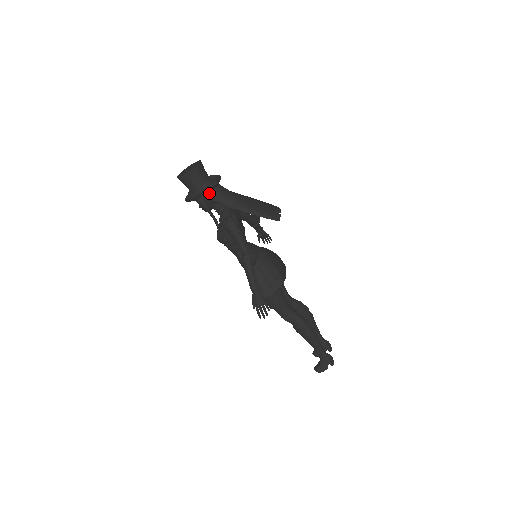
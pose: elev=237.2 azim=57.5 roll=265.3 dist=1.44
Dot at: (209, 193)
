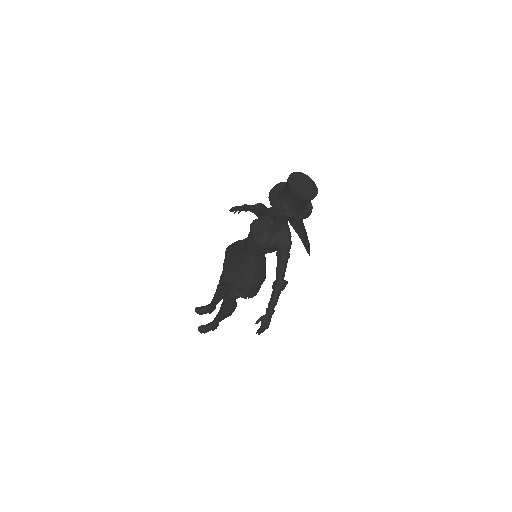
Dot at: (299, 217)
